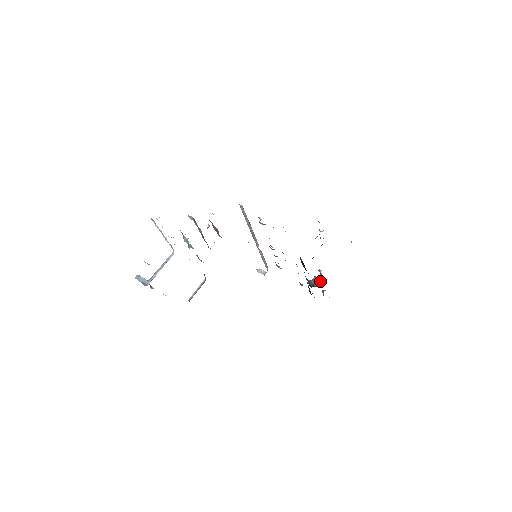
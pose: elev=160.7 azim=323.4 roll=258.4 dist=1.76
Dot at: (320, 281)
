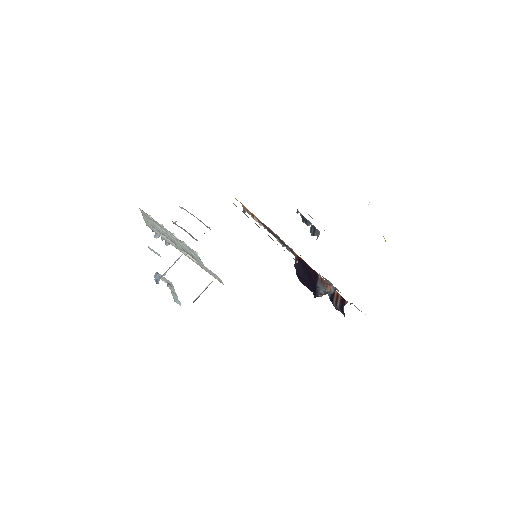
Dot at: (332, 290)
